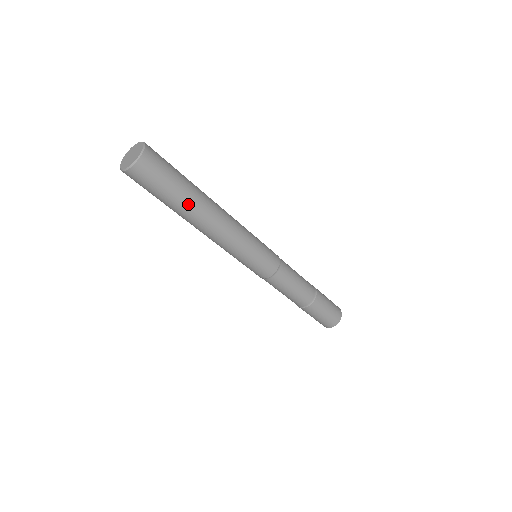
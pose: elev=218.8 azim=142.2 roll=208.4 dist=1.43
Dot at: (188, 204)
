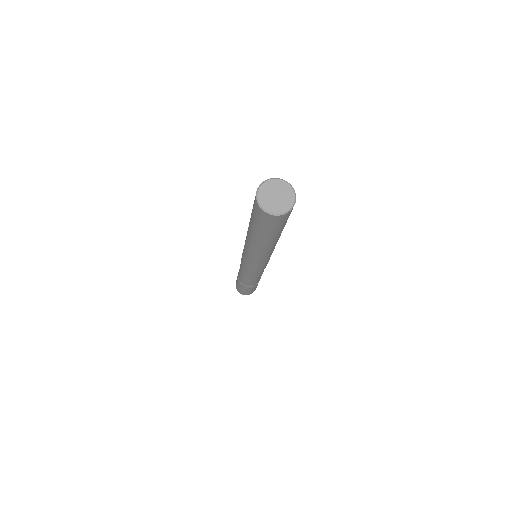
Dot at: (274, 238)
